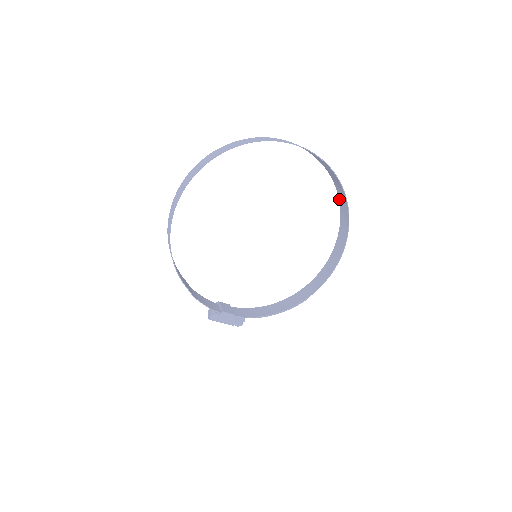
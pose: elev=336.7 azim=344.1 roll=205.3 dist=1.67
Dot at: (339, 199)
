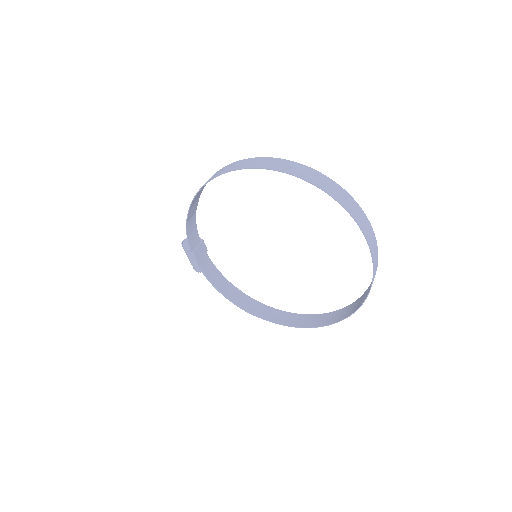
Dot at: (355, 302)
